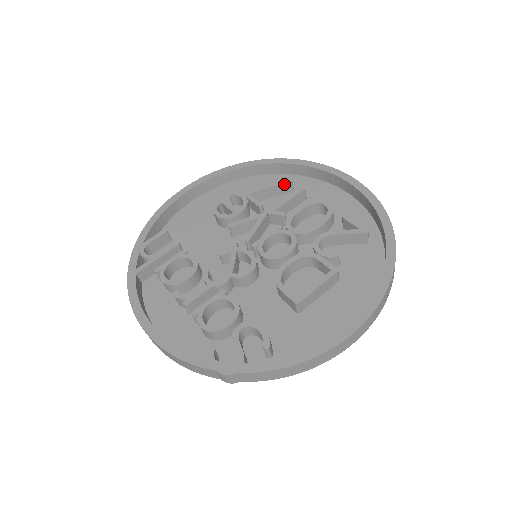
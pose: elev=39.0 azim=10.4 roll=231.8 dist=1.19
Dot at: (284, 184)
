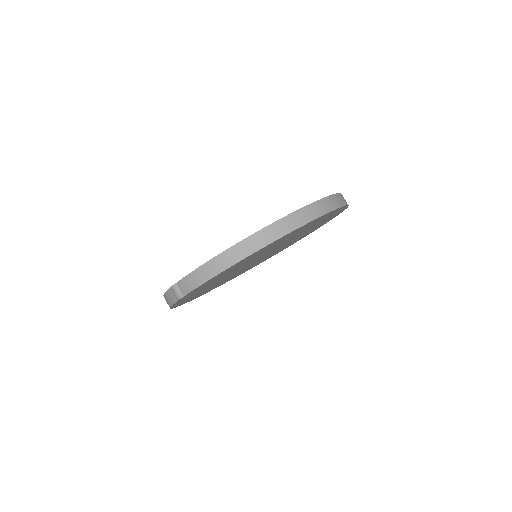
Dot at: occluded
